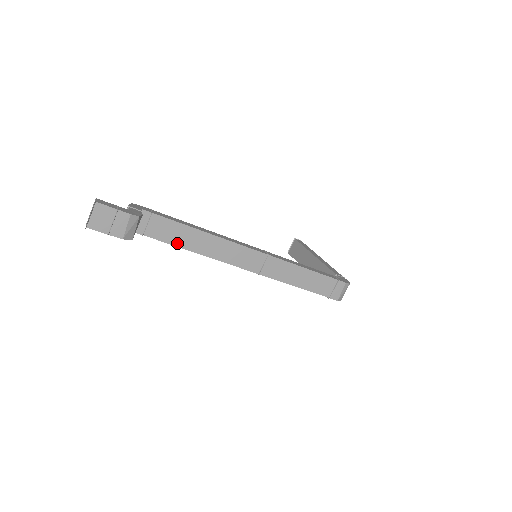
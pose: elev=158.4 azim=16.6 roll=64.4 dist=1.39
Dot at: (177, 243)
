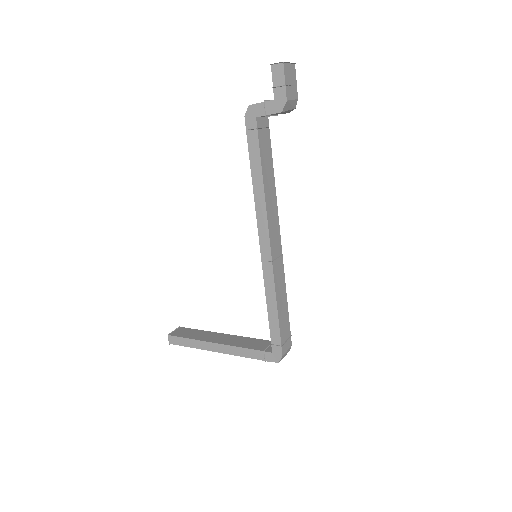
Dot at: (263, 165)
